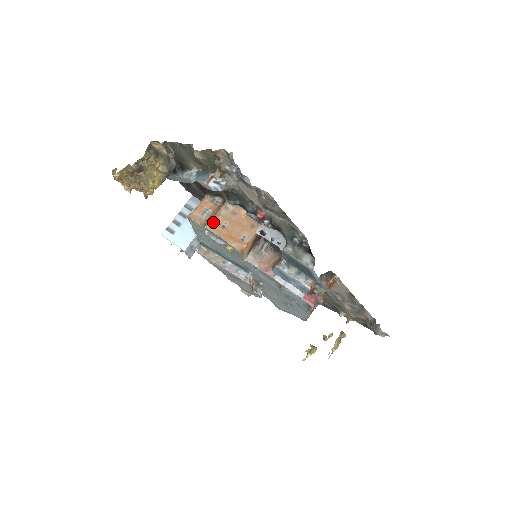
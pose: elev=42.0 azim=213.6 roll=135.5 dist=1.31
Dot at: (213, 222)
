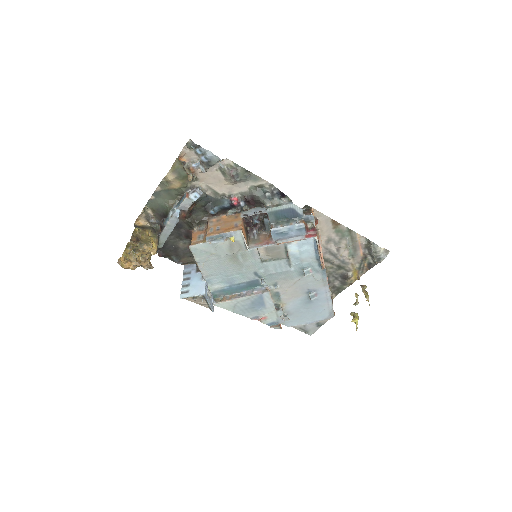
Dot at: (209, 233)
